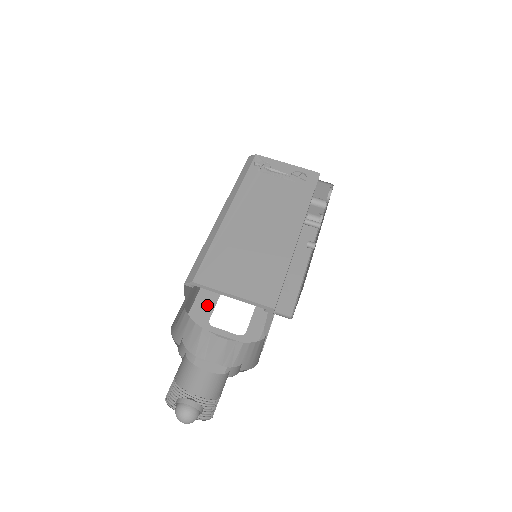
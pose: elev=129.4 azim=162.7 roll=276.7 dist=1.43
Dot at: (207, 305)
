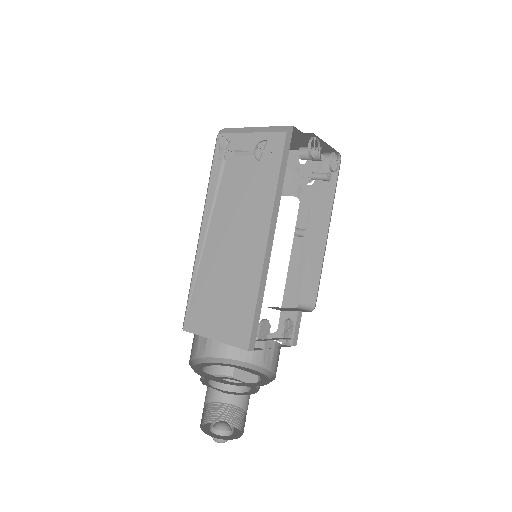
Dot at: occluded
